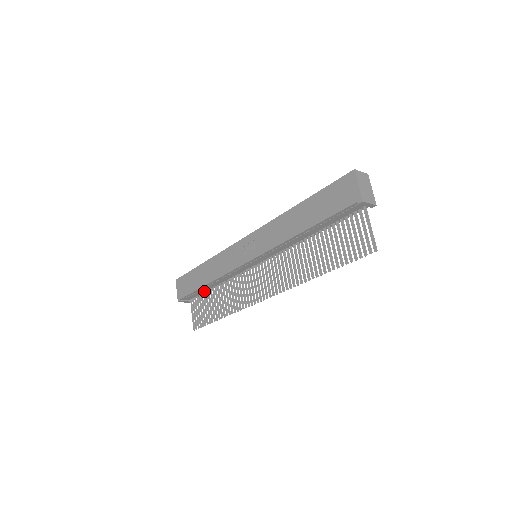
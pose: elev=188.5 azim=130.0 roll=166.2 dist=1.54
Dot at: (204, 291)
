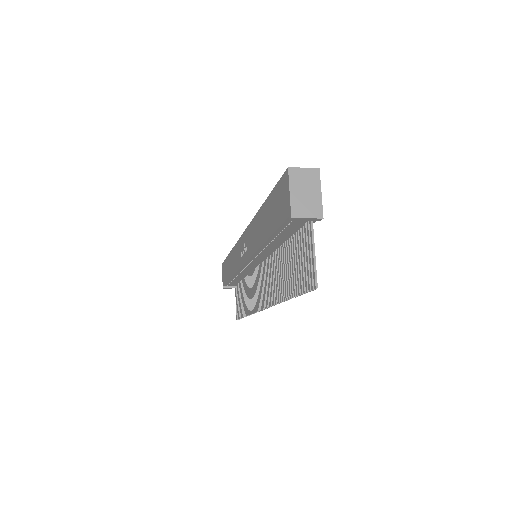
Dot at: (239, 281)
